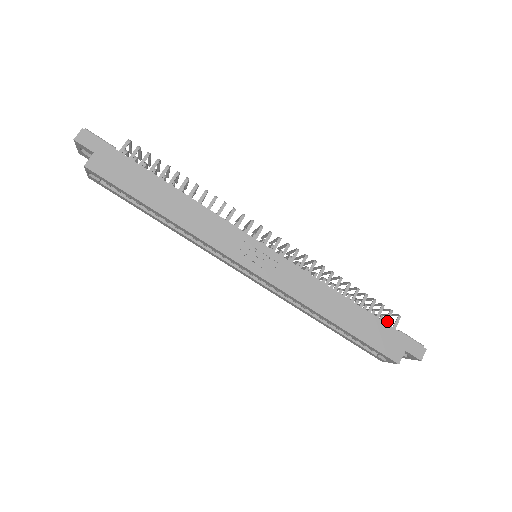
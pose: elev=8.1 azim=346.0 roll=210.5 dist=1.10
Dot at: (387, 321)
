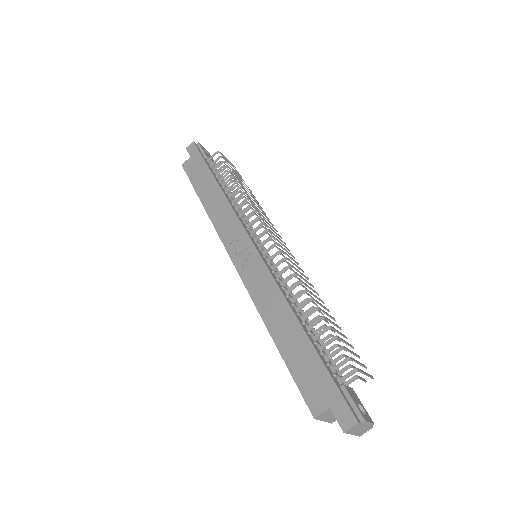
Dot at: (337, 367)
